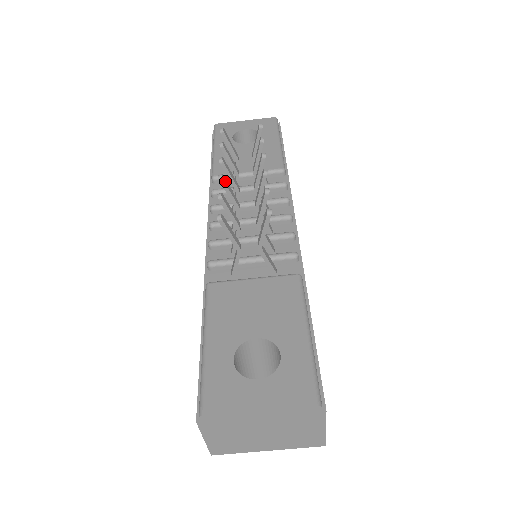
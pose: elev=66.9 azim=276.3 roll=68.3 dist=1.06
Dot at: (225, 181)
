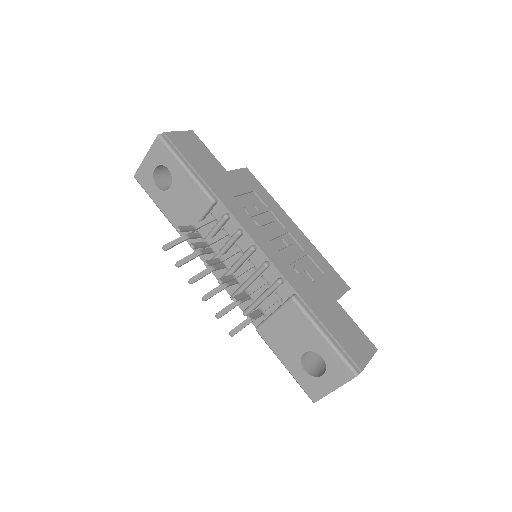
Dot at: (207, 296)
